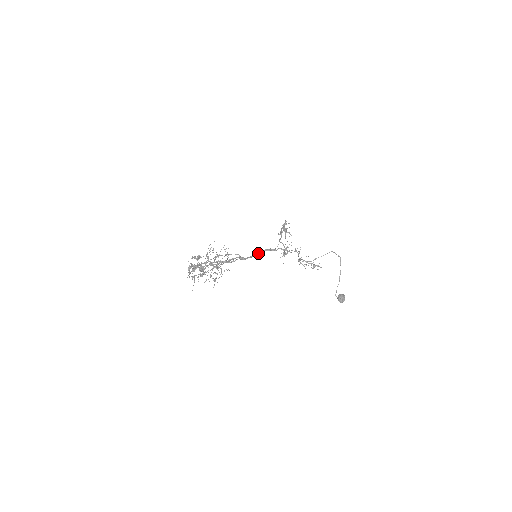
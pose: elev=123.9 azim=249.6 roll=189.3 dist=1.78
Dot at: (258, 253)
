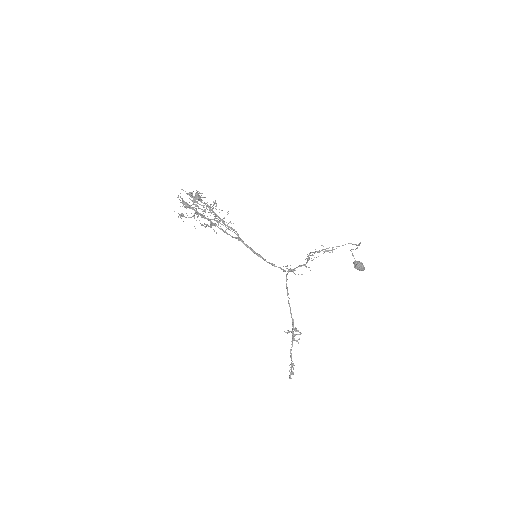
Dot at: (259, 255)
